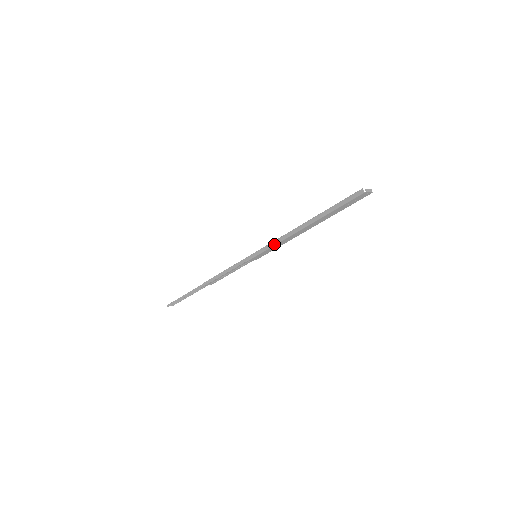
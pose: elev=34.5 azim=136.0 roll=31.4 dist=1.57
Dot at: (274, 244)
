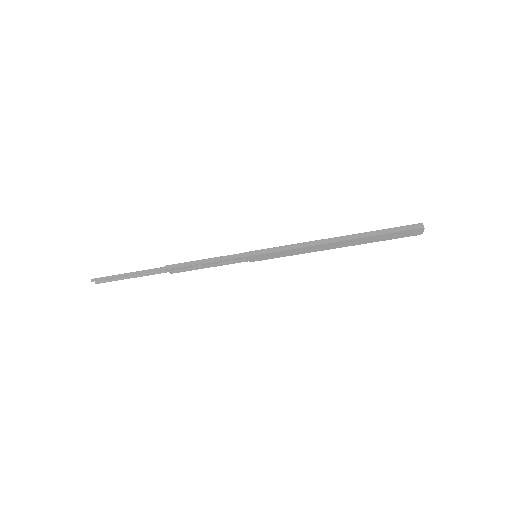
Dot at: (292, 247)
